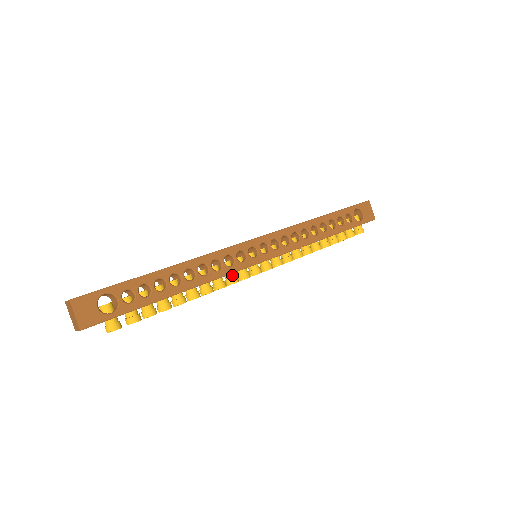
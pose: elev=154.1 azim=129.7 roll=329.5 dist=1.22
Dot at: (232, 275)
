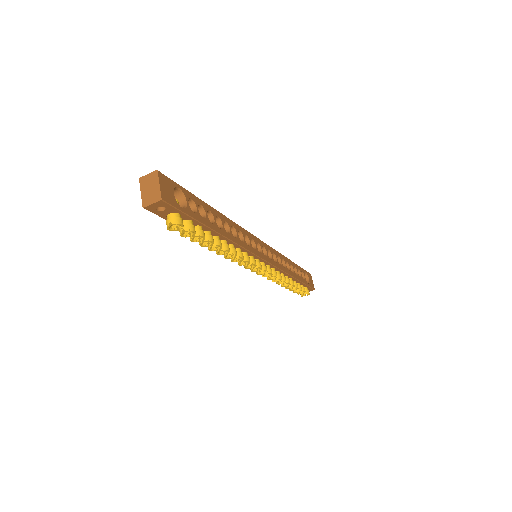
Dot at: (247, 254)
